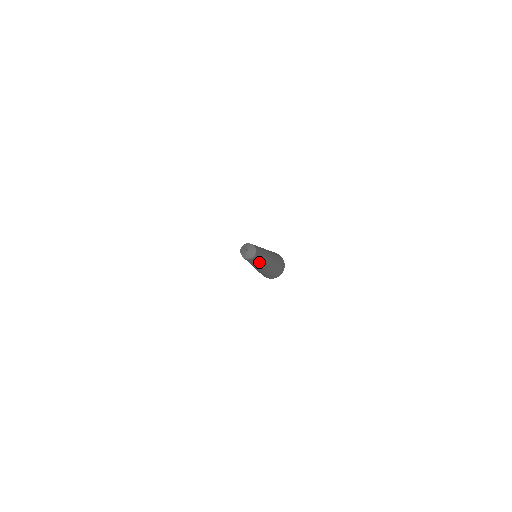
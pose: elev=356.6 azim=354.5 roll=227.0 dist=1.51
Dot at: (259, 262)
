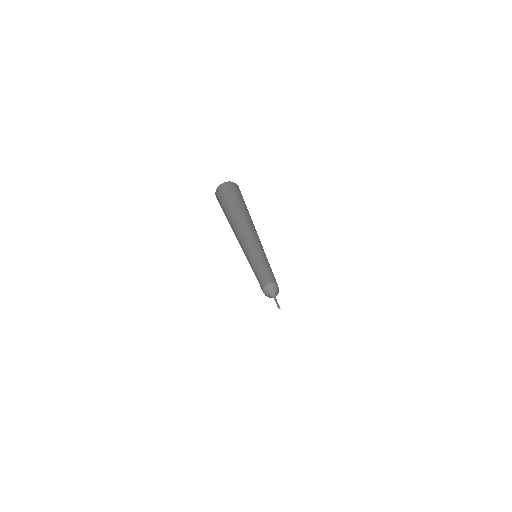
Dot at: occluded
